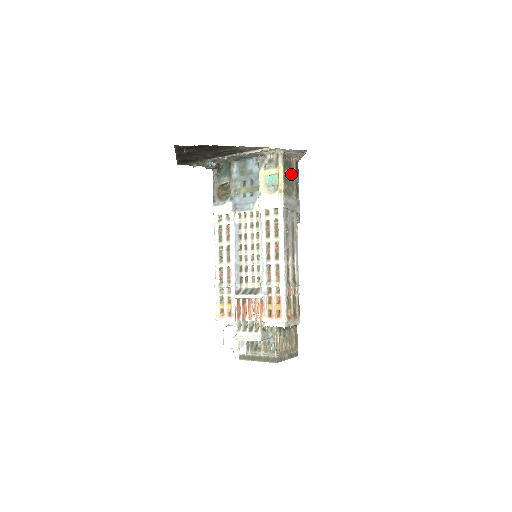
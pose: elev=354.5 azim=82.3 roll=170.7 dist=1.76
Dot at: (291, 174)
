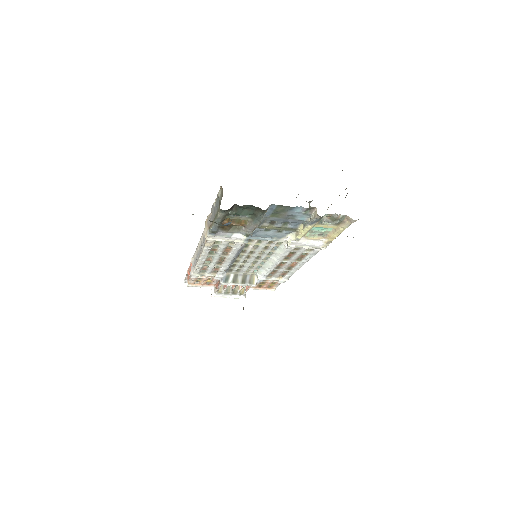
Dot at: occluded
